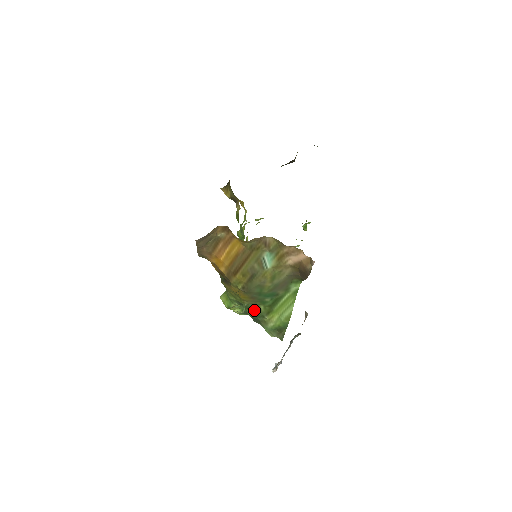
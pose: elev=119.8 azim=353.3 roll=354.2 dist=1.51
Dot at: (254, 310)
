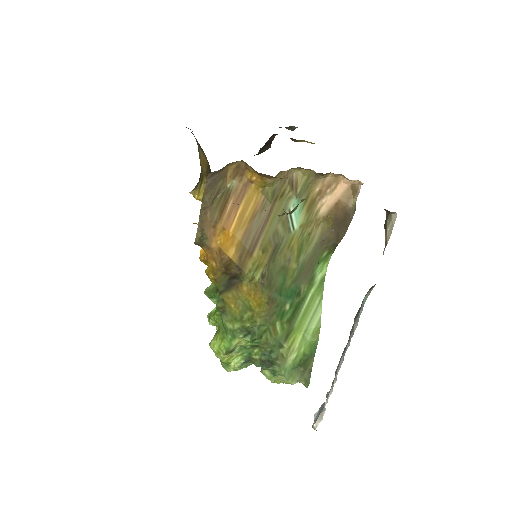
Dot at: (267, 338)
